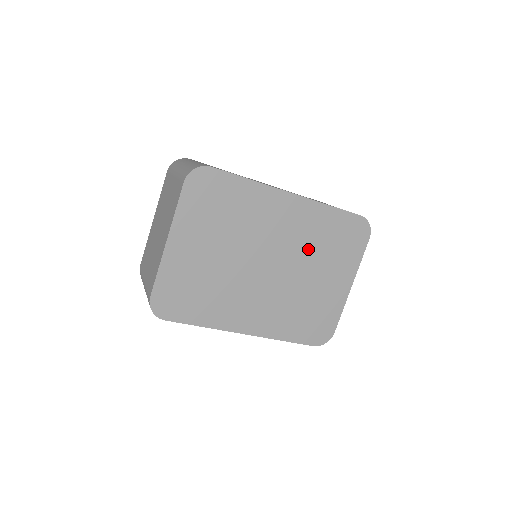
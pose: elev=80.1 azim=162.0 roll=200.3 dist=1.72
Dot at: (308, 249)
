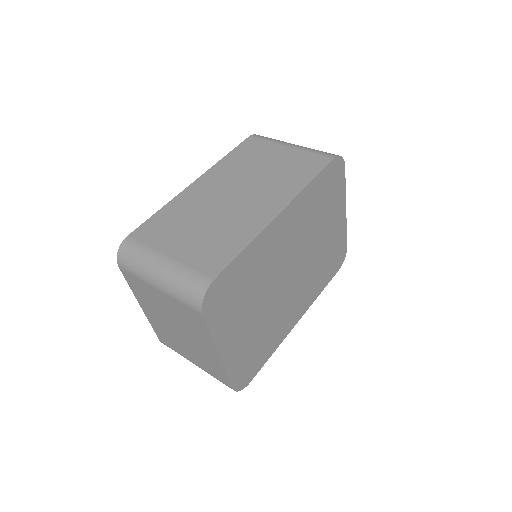
Dot at: (310, 229)
